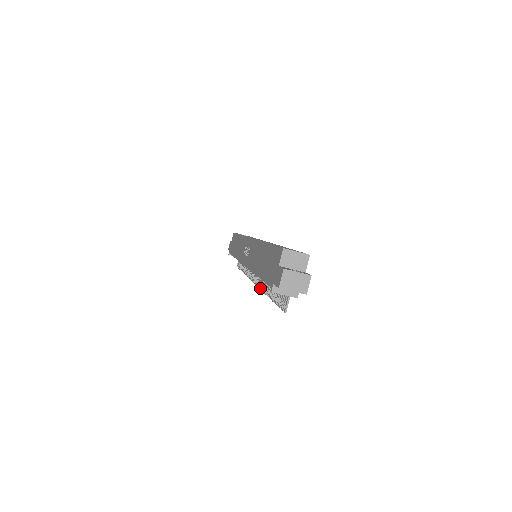
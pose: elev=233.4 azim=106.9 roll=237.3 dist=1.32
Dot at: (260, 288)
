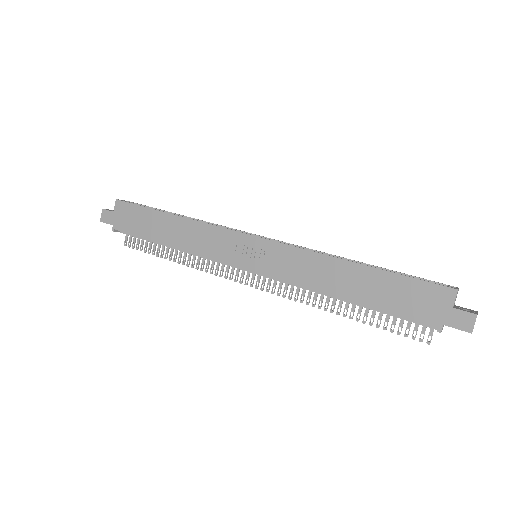
Dot at: occluded
